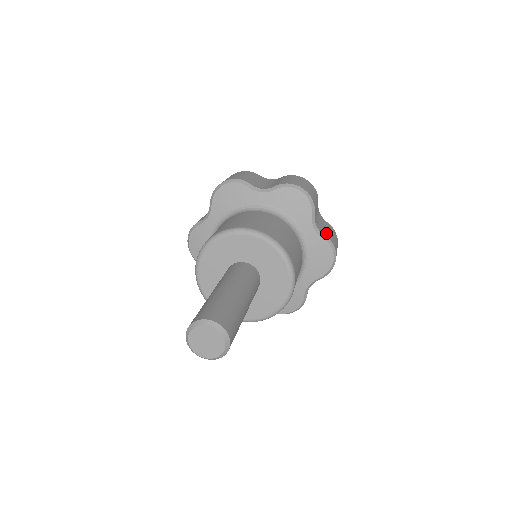
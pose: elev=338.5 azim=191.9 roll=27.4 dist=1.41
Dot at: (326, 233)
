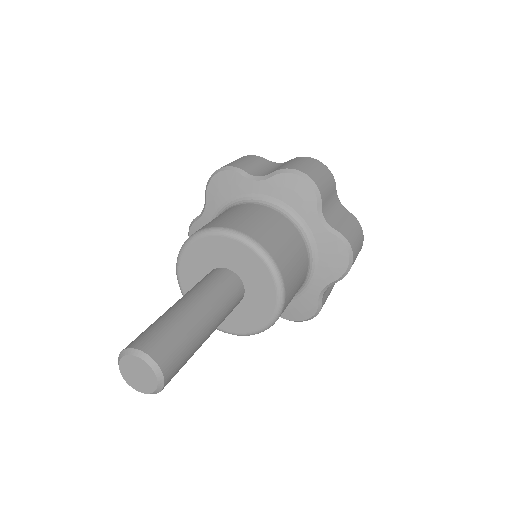
Dot at: (340, 227)
